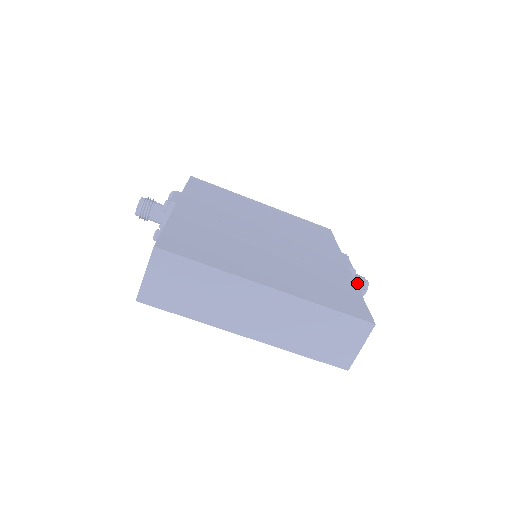
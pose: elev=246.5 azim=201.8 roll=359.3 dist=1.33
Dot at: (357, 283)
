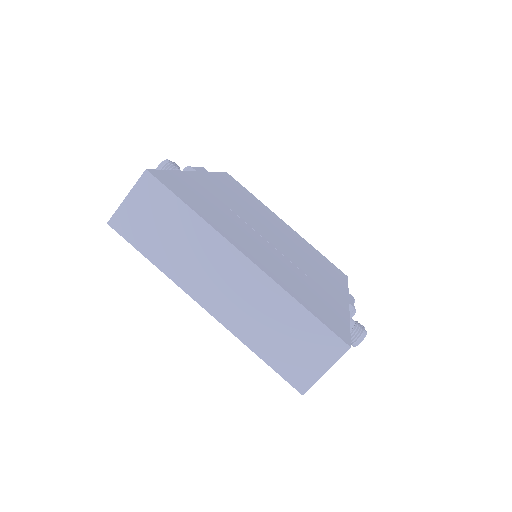
Dot at: (354, 328)
